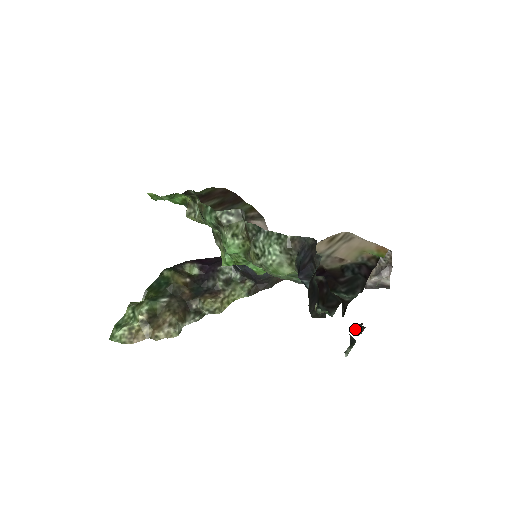
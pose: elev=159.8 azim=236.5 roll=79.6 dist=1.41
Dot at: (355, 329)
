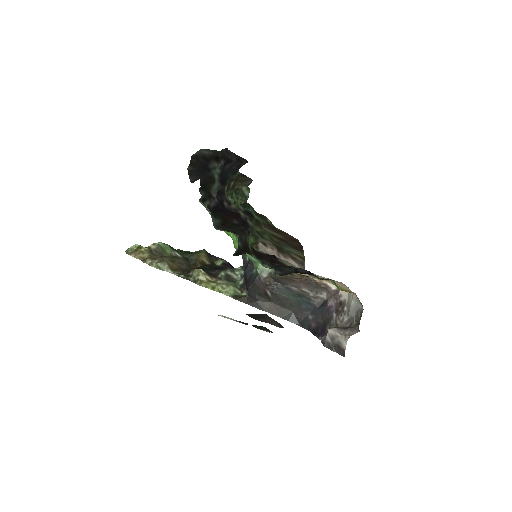
Dot at: occluded
